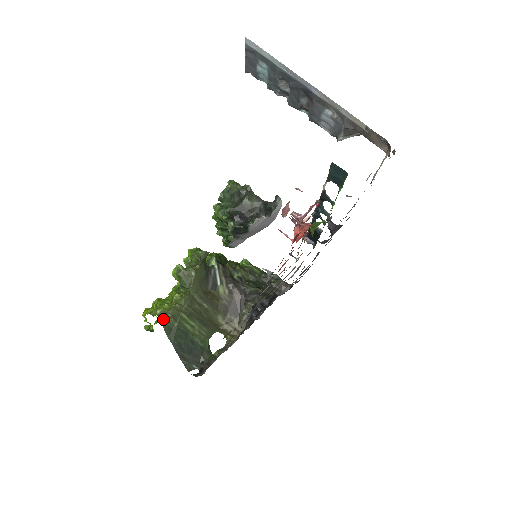
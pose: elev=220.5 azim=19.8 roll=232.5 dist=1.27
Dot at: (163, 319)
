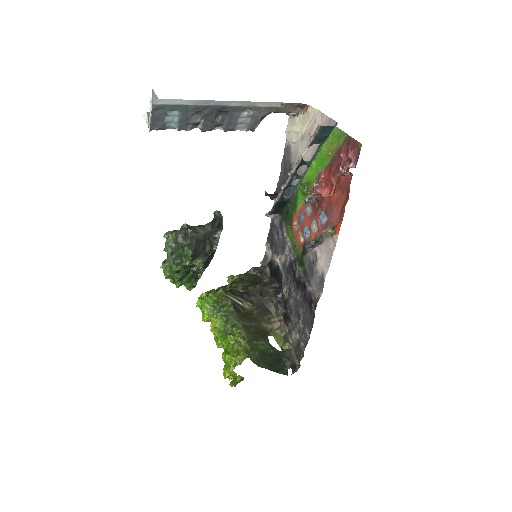
Dot at: (250, 357)
